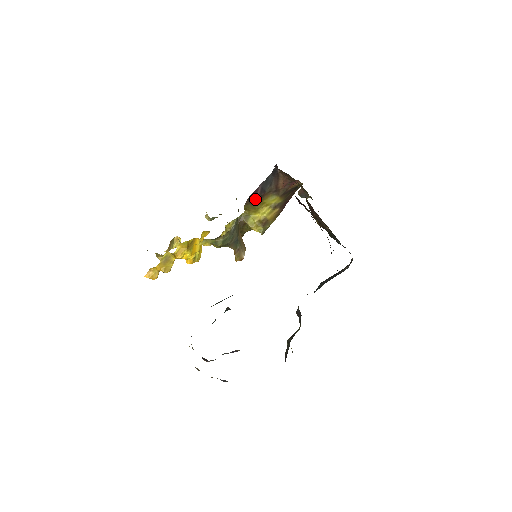
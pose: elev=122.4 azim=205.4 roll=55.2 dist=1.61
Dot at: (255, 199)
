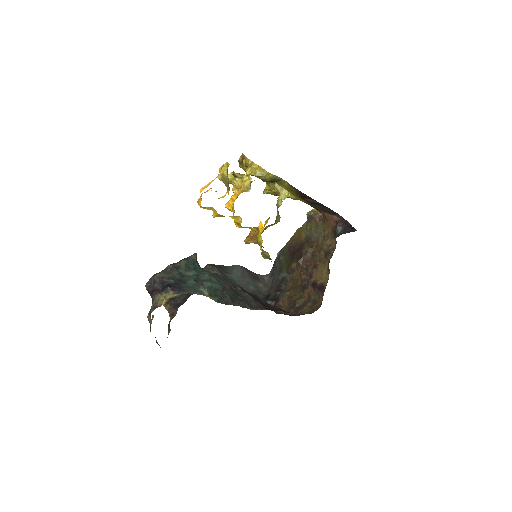
Dot at: (303, 197)
